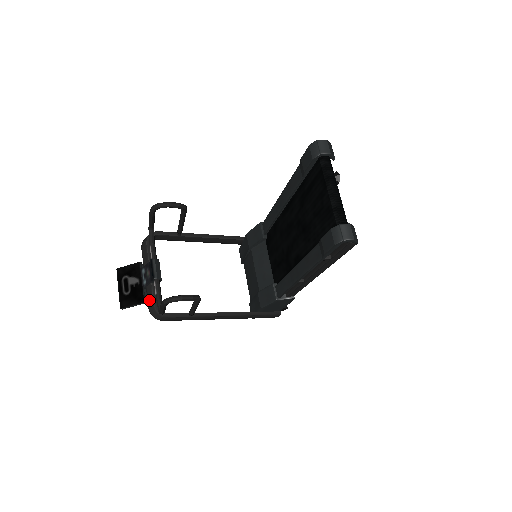
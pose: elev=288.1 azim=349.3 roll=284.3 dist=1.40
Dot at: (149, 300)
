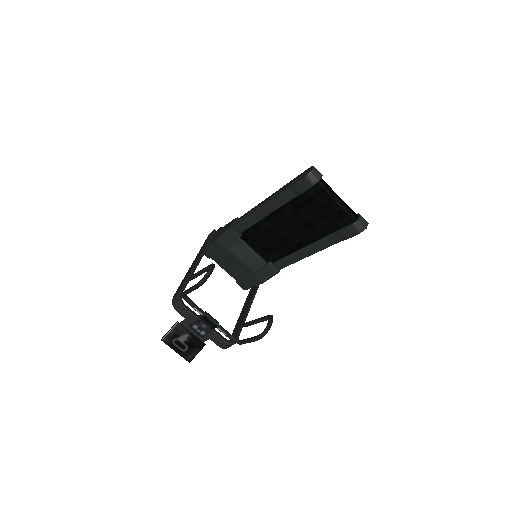
Dot at: (217, 342)
